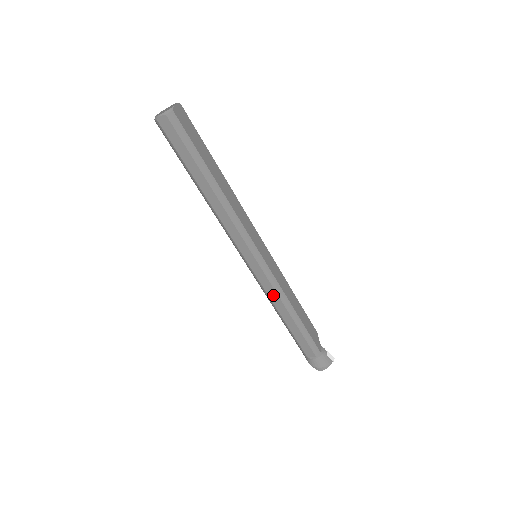
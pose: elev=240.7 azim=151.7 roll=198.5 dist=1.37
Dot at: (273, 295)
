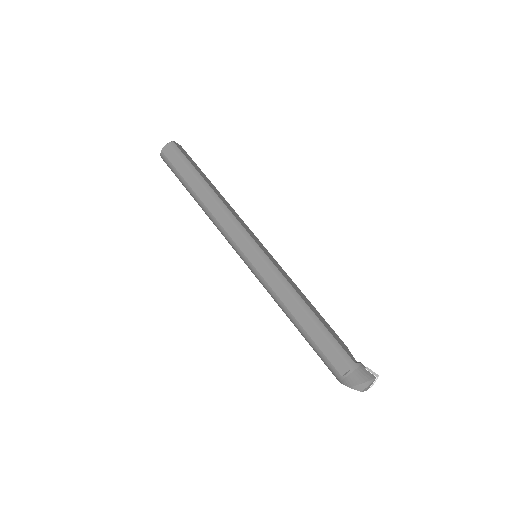
Dot at: (279, 289)
